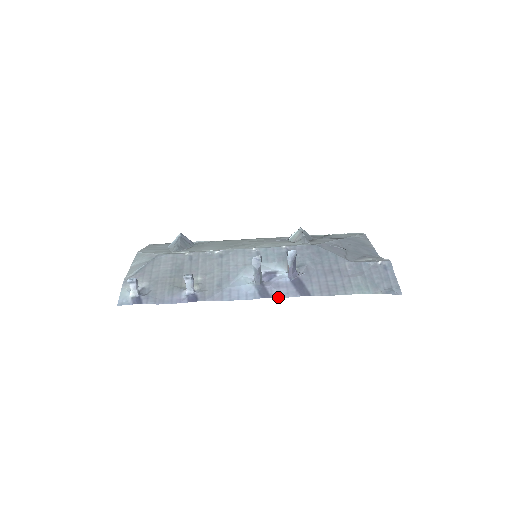
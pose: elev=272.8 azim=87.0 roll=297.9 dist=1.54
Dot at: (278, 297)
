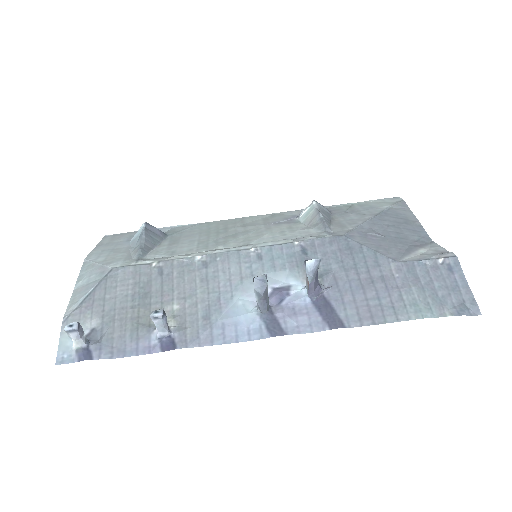
Dot at: (296, 333)
